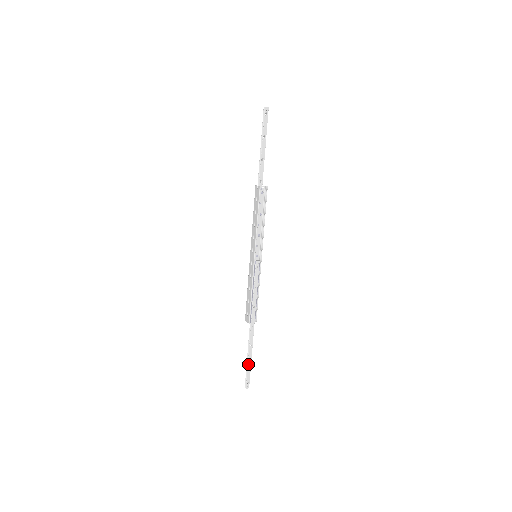
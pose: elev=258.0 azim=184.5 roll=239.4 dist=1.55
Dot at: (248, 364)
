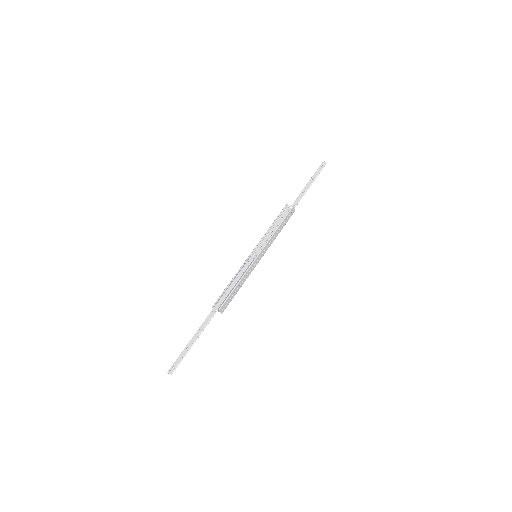
Dot at: (186, 347)
